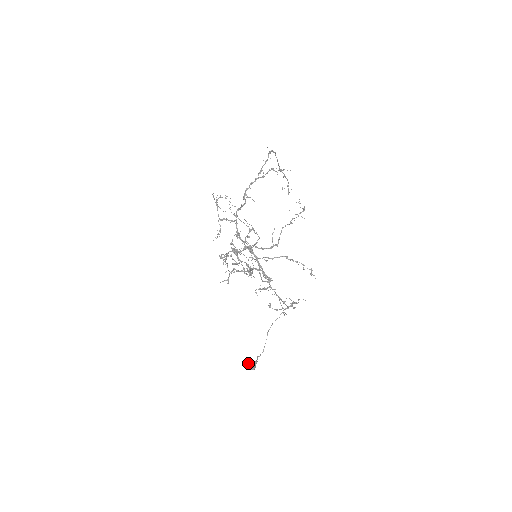
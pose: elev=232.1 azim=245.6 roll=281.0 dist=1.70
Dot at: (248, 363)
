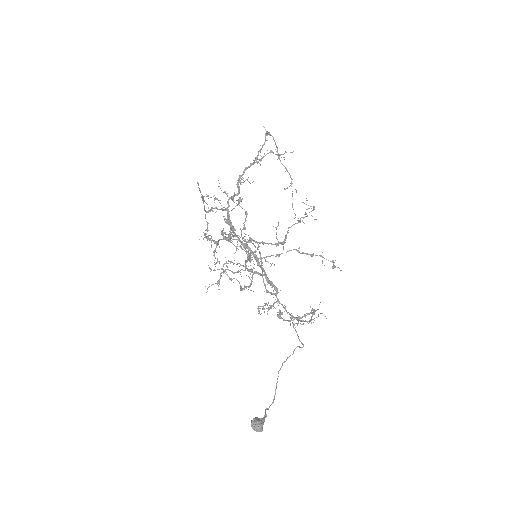
Dot at: (252, 421)
